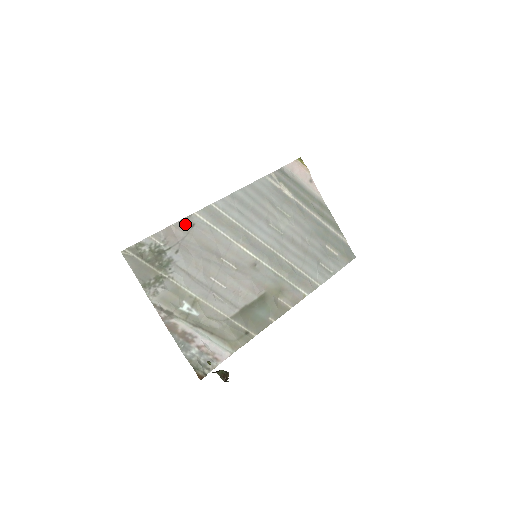
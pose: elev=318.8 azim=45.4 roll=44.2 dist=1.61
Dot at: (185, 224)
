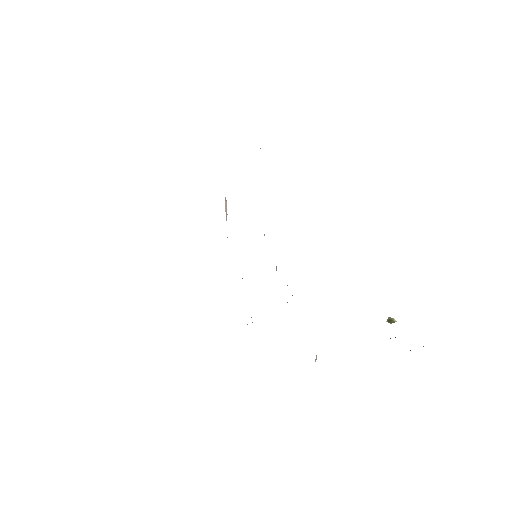
Dot at: occluded
